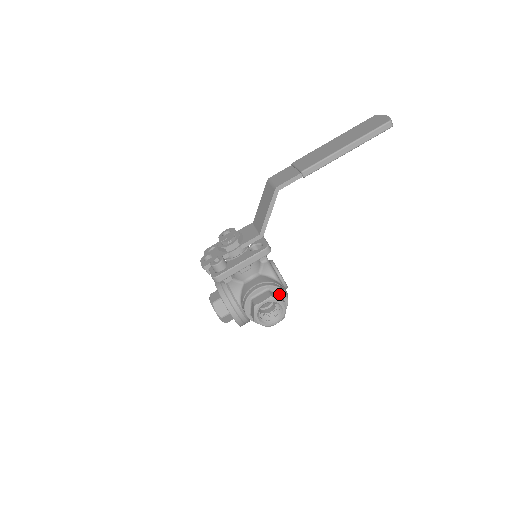
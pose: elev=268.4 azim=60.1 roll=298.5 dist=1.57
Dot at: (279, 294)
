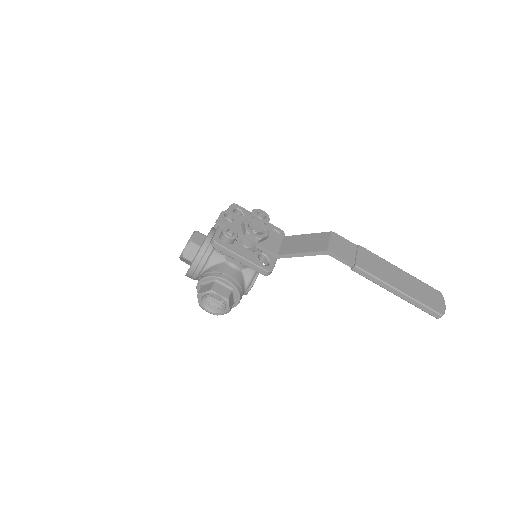
Dot at: (234, 300)
